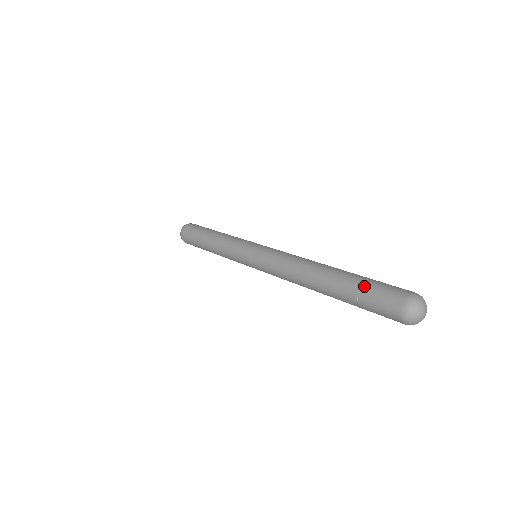
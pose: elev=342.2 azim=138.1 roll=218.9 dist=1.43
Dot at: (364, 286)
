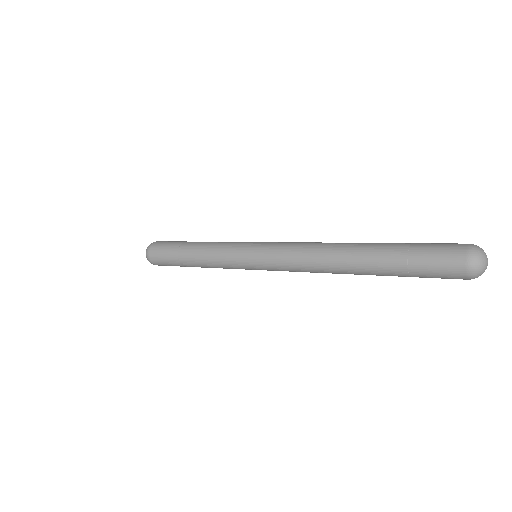
Dot at: (411, 264)
